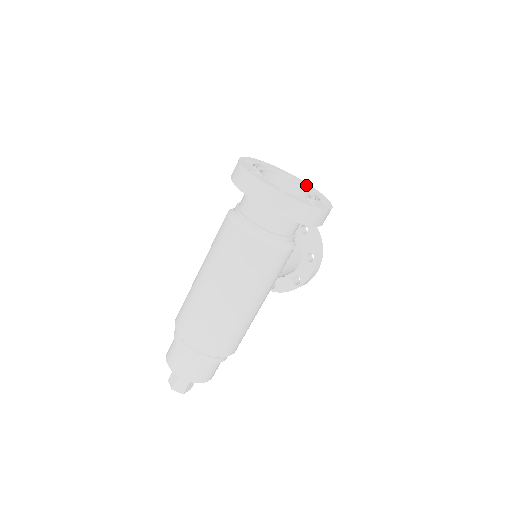
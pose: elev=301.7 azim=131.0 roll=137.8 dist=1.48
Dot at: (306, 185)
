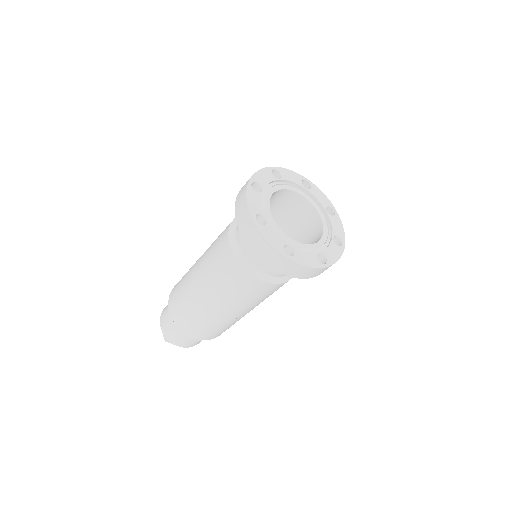
Dot at: (322, 202)
